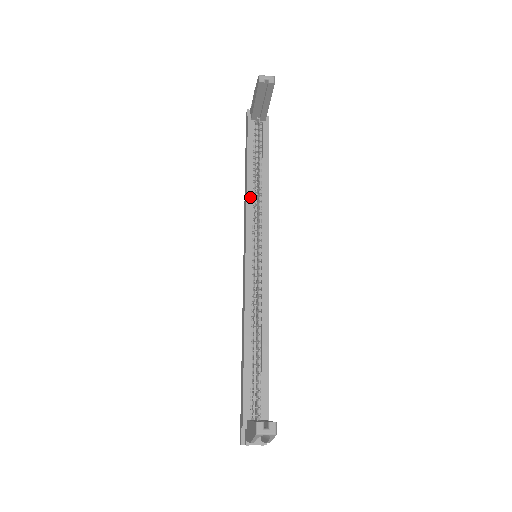
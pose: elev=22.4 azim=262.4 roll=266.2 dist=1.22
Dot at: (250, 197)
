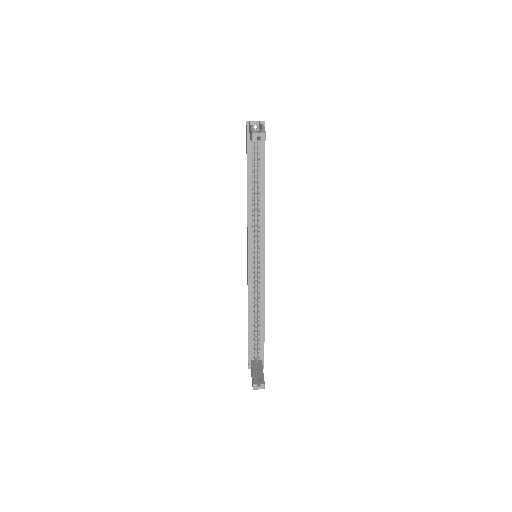
Dot at: (250, 213)
